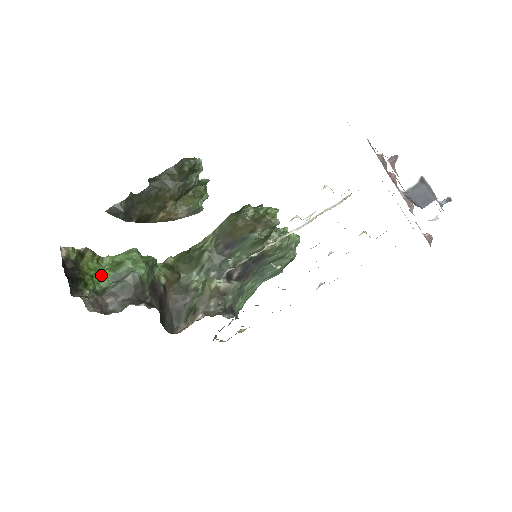
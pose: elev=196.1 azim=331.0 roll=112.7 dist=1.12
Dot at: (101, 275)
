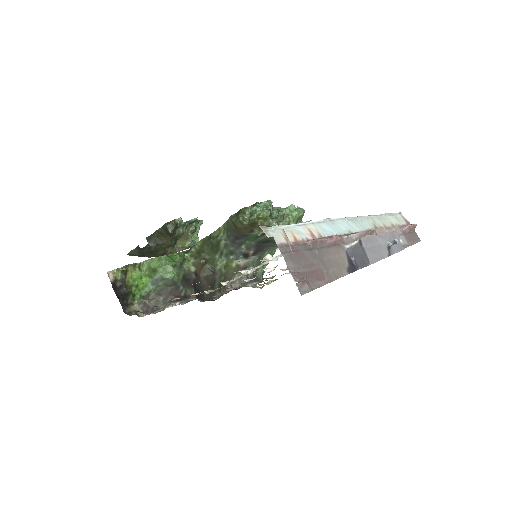
Dot at: (144, 281)
